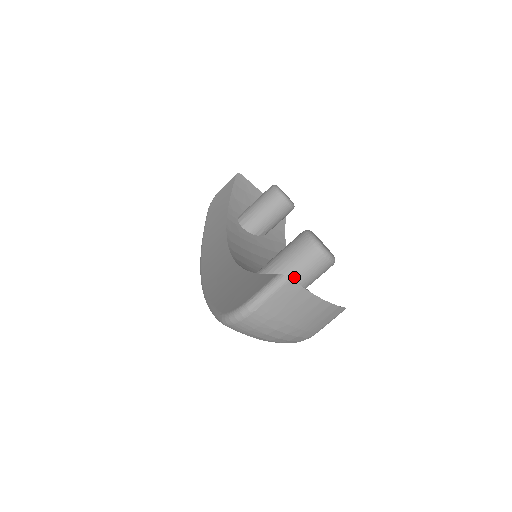
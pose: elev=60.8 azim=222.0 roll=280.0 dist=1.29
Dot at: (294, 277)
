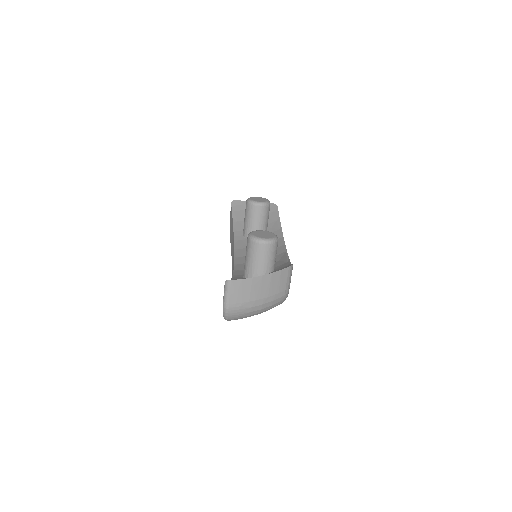
Dot at: (258, 266)
